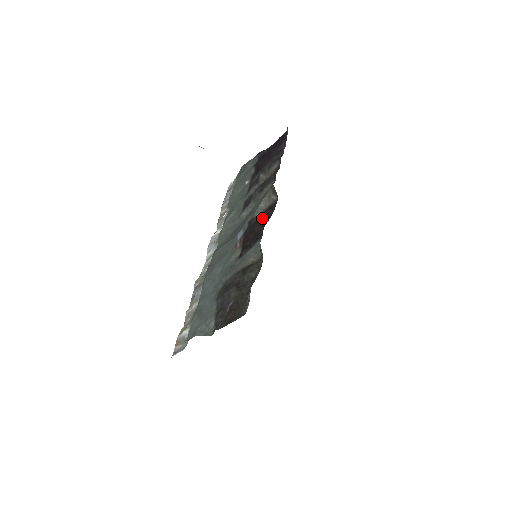
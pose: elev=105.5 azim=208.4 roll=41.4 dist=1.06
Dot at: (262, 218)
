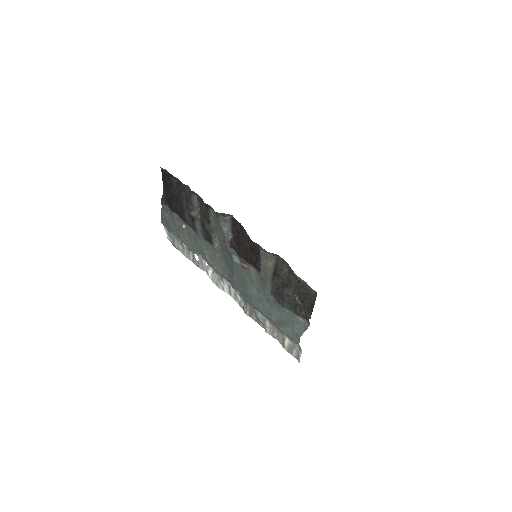
Dot at: (238, 236)
